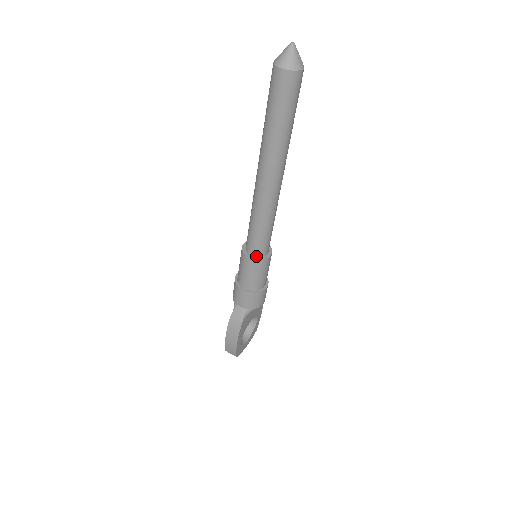
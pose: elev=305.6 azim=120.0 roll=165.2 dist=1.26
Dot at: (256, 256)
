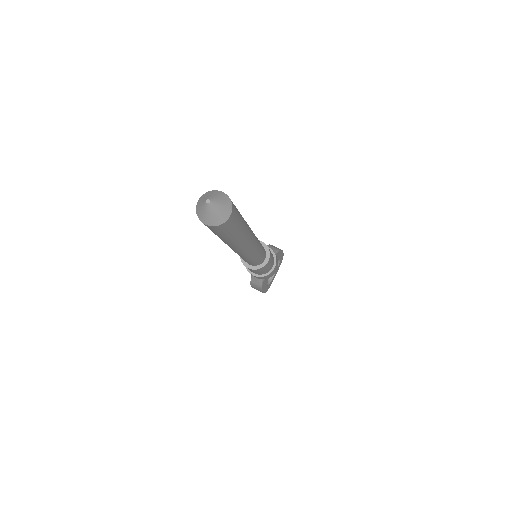
Dot at: (254, 265)
